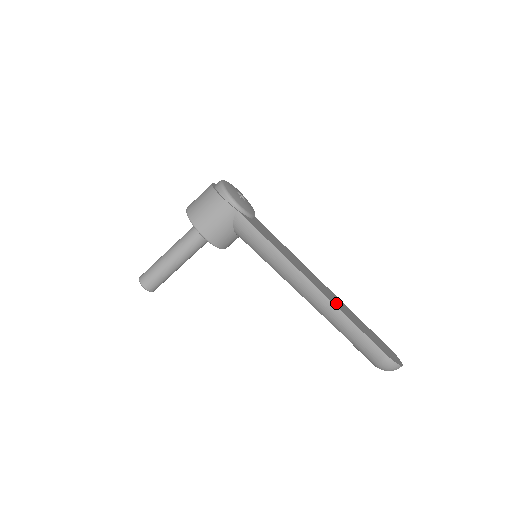
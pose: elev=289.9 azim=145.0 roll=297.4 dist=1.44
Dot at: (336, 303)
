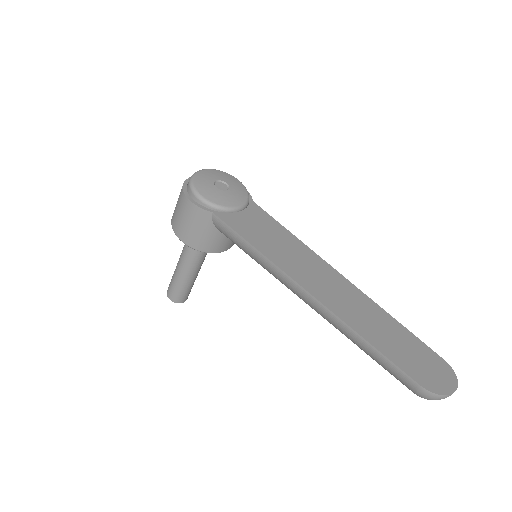
Dot at: (348, 313)
